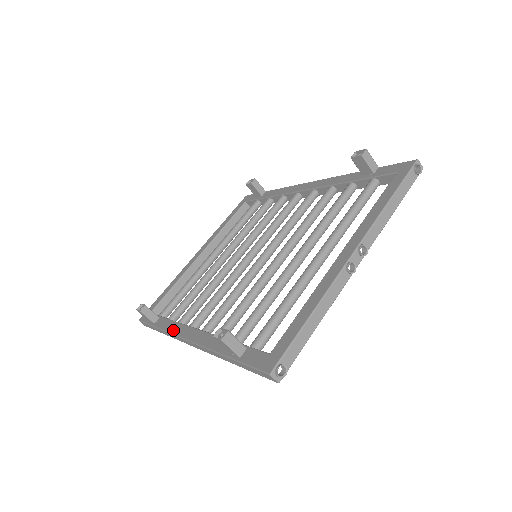
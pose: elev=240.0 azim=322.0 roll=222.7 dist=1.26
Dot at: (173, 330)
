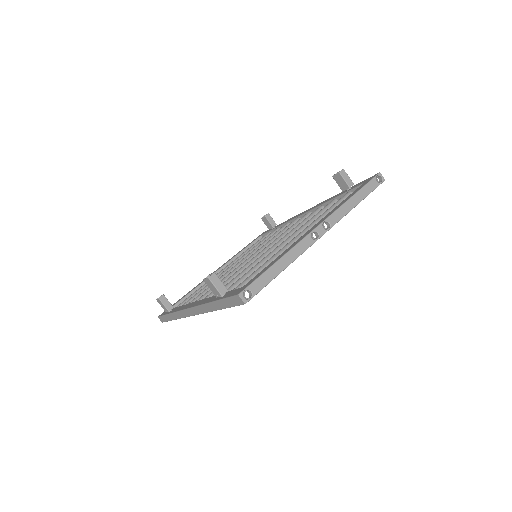
Dot at: (181, 308)
